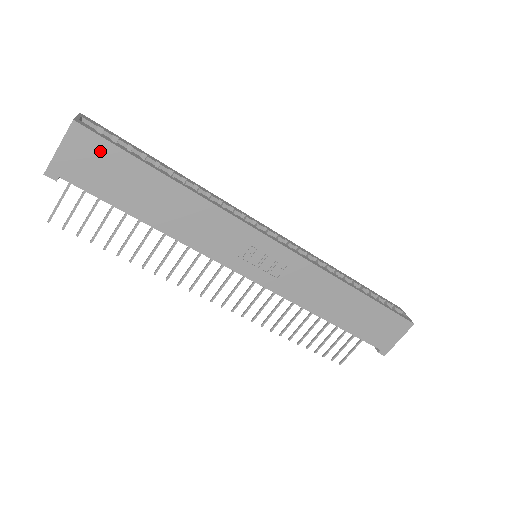
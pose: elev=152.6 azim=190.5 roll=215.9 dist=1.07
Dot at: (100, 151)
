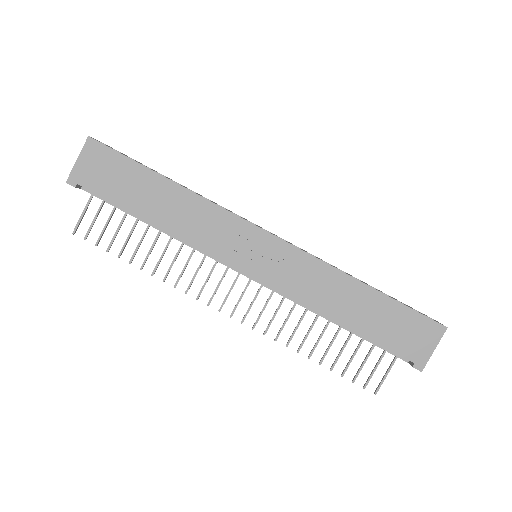
Dot at: (108, 159)
